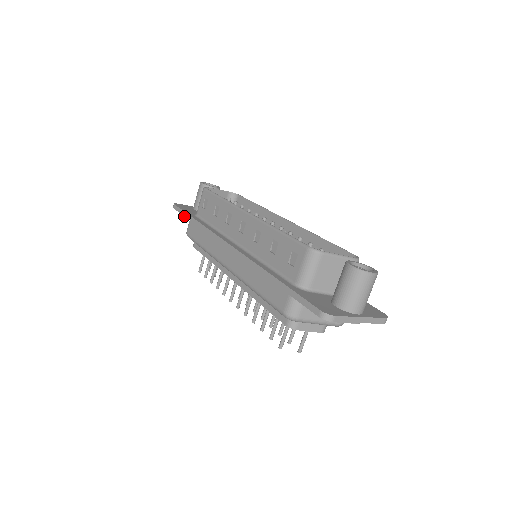
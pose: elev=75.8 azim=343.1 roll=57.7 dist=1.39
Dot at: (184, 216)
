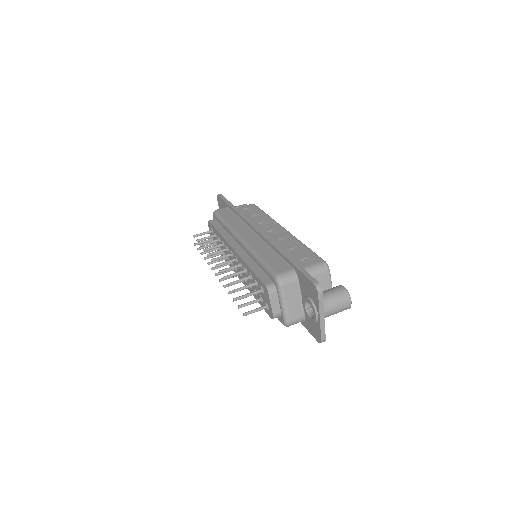
Dot at: (226, 202)
